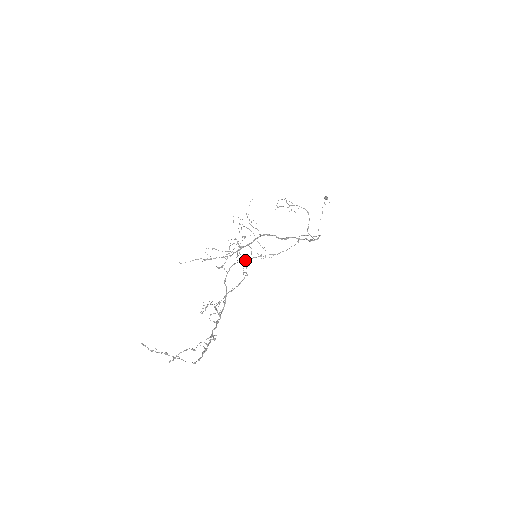
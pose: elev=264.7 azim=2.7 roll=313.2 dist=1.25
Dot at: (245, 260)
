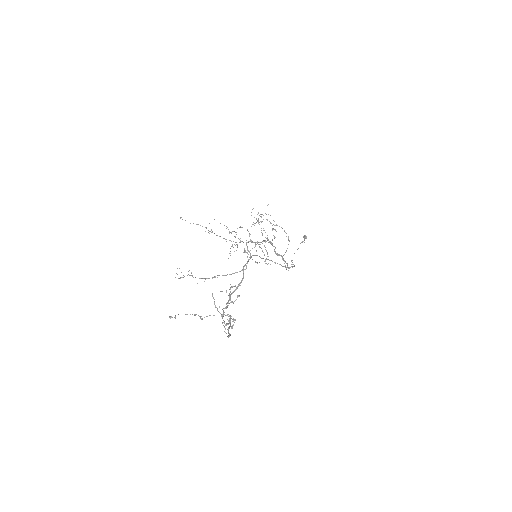
Dot at: occluded
